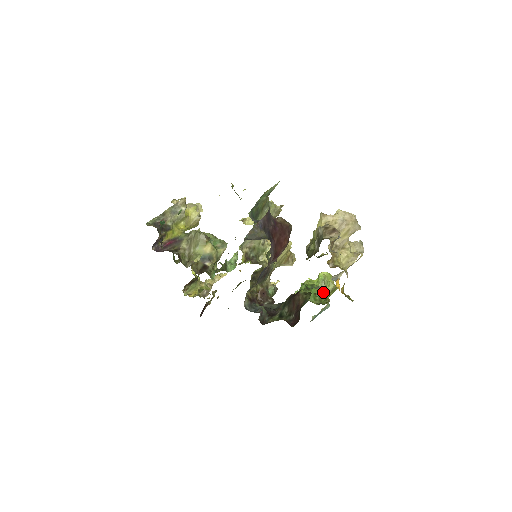
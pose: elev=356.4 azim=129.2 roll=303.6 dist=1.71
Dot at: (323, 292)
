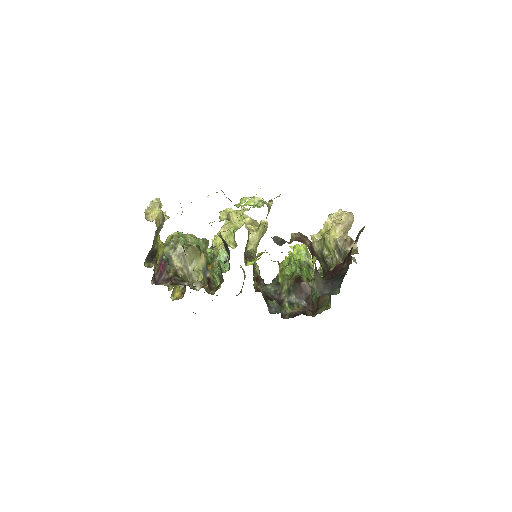
Dot at: (309, 265)
